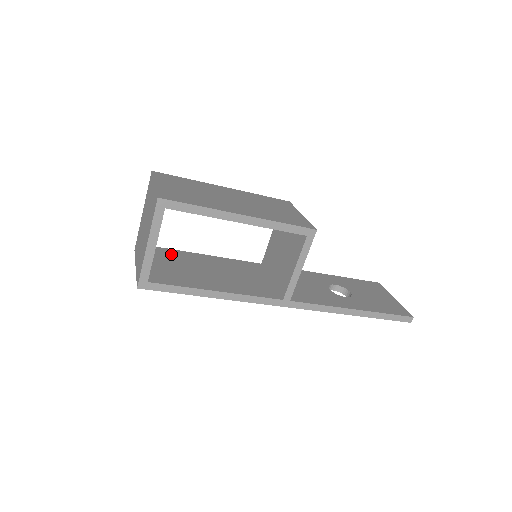
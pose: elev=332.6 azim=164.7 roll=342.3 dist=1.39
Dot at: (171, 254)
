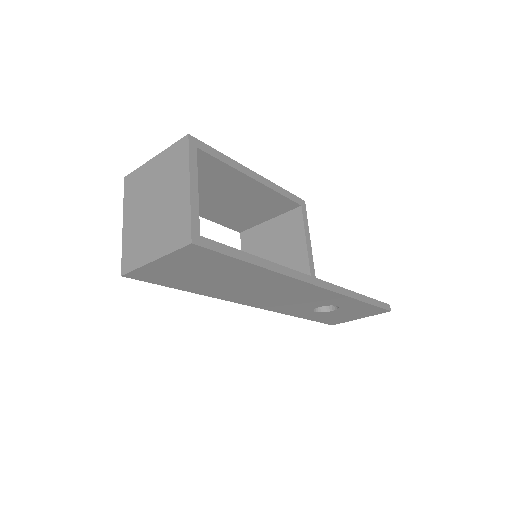
Dot at: occluded
